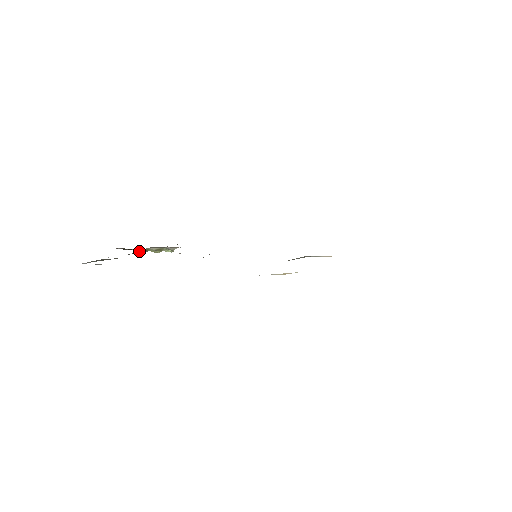
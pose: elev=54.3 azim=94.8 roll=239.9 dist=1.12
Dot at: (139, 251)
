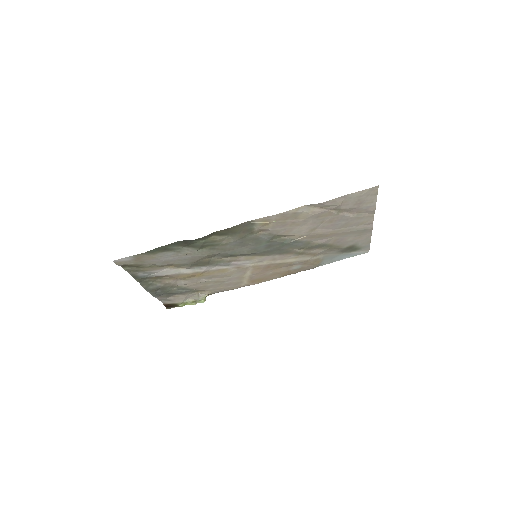
Dot at: occluded
